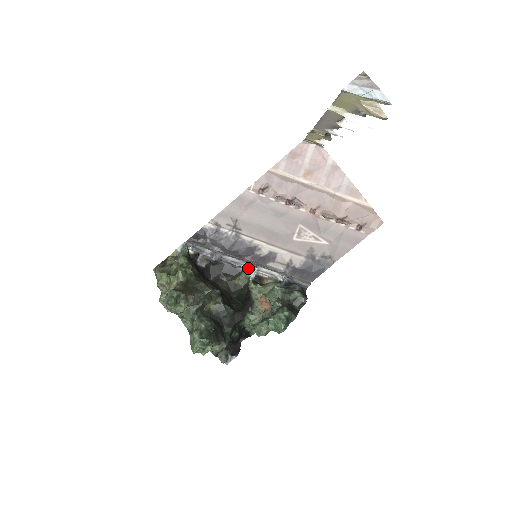
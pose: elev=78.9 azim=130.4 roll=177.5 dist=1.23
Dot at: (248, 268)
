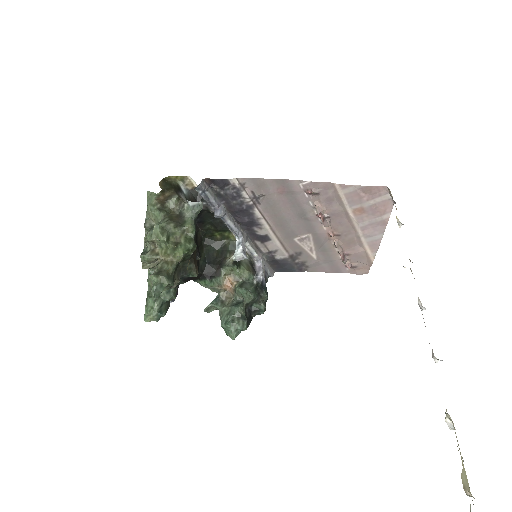
Dot at: (240, 254)
